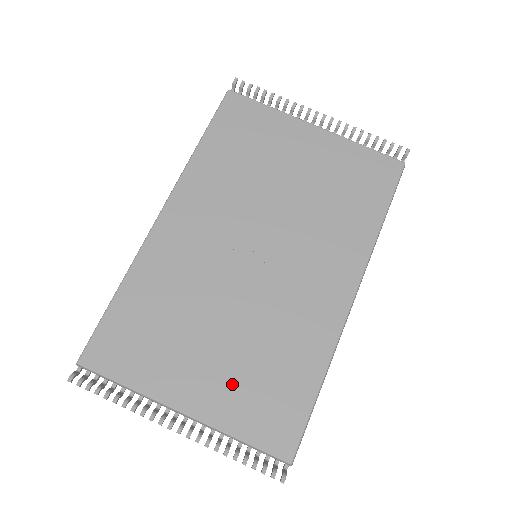
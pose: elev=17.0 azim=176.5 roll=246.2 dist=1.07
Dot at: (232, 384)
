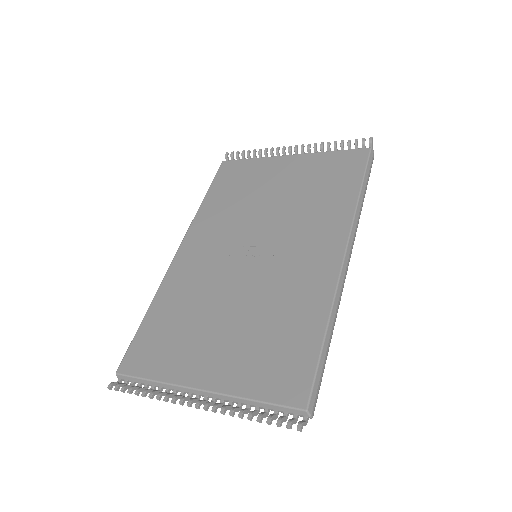
Dot at: (242, 354)
